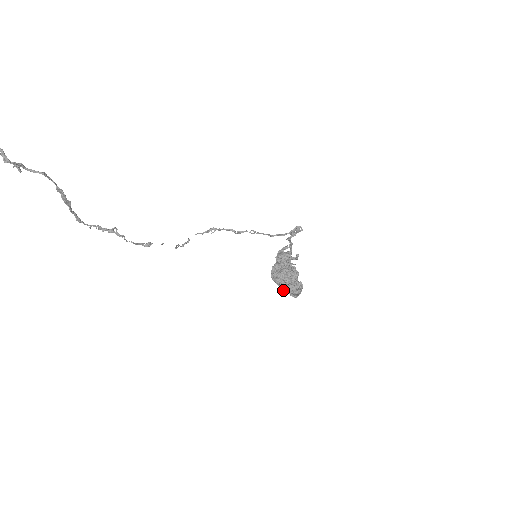
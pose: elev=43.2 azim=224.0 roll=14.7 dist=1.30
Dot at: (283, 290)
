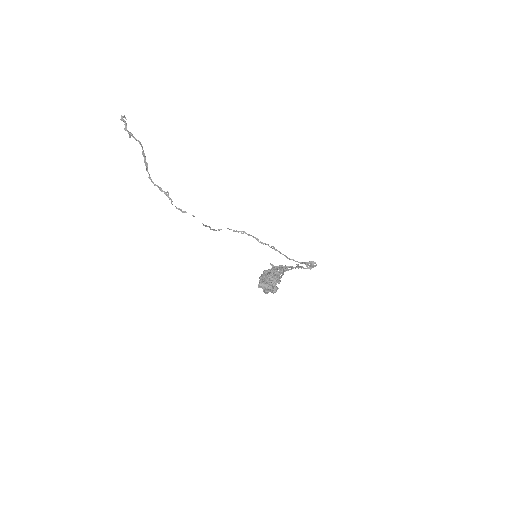
Dot at: (260, 285)
